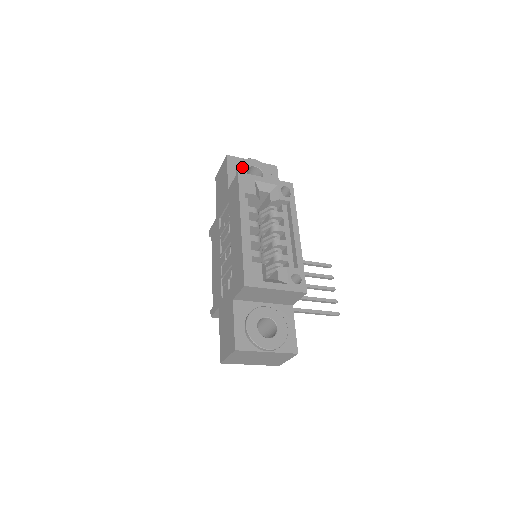
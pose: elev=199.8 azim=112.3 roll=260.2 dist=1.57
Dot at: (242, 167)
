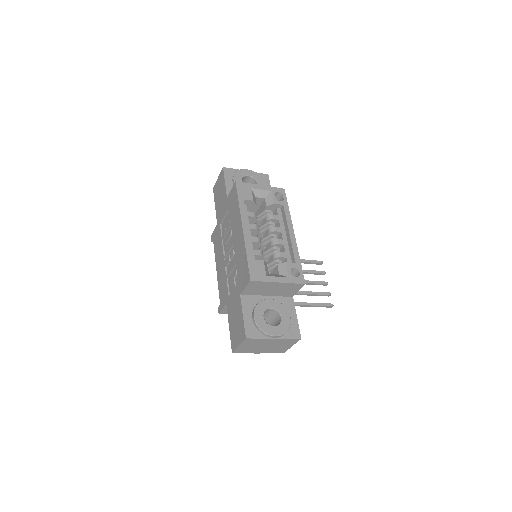
Dot at: (238, 177)
